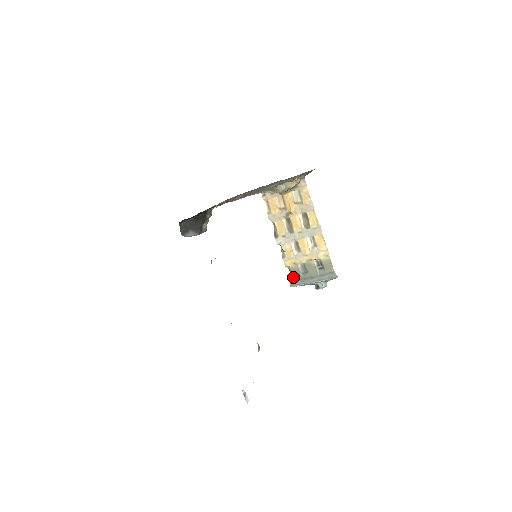
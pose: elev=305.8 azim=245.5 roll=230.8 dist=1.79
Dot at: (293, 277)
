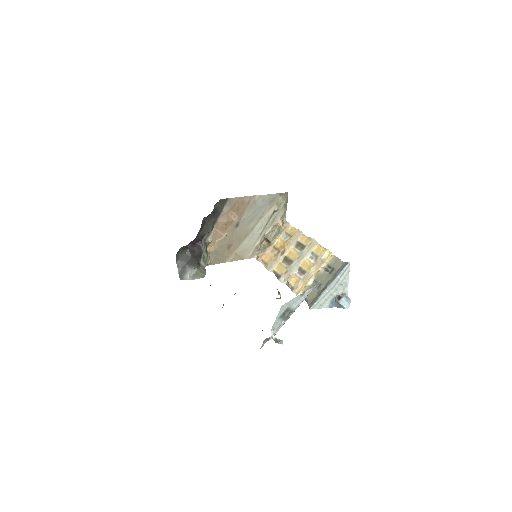
Dot at: (309, 300)
